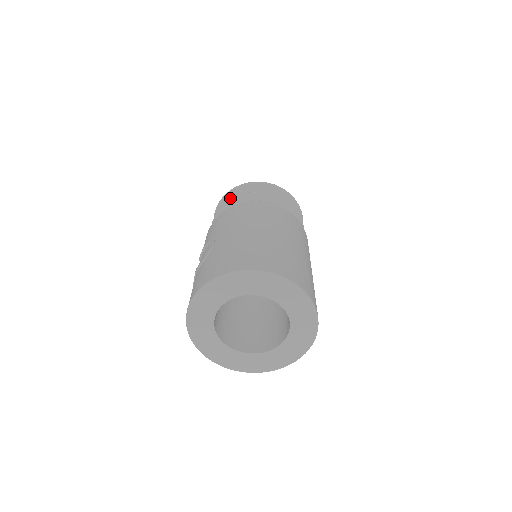
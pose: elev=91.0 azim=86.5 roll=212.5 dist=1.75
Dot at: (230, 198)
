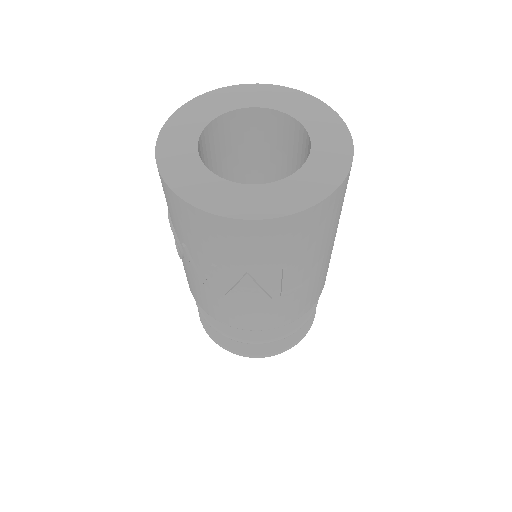
Dot at: occluded
